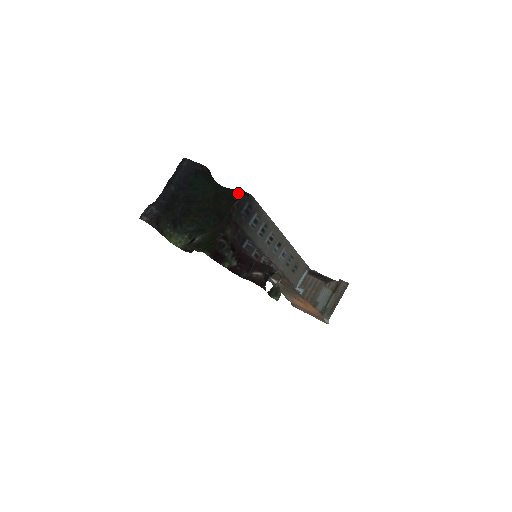
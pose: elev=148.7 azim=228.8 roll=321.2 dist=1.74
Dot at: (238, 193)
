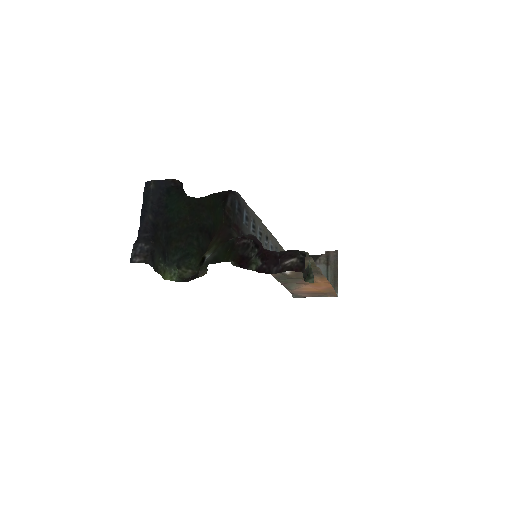
Dot at: (221, 195)
